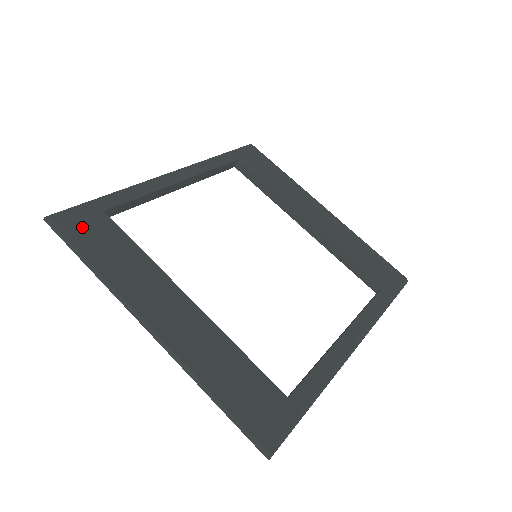
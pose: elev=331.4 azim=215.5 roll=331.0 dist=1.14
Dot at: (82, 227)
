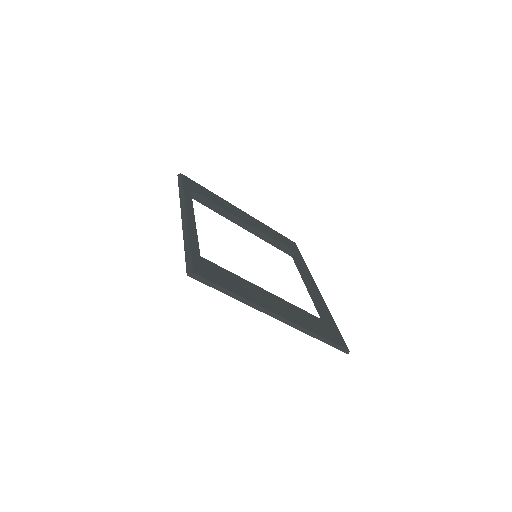
Dot at: (208, 272)
